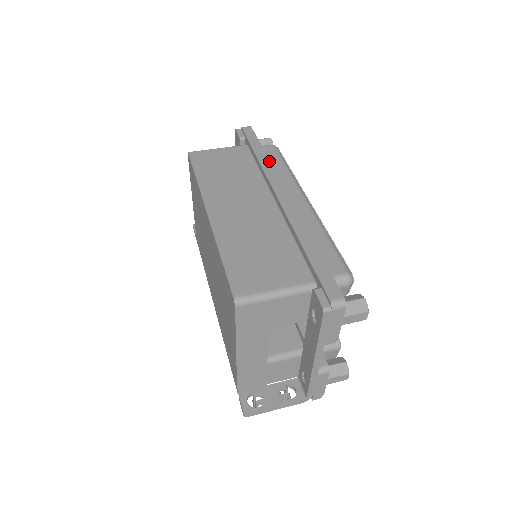
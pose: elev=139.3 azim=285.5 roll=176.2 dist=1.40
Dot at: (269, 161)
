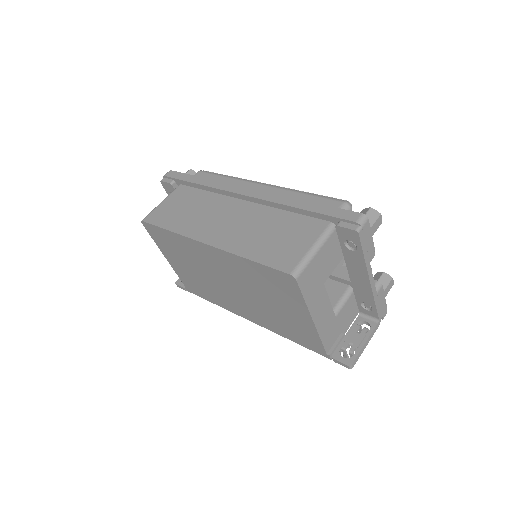
Dot at: (211, 180)
